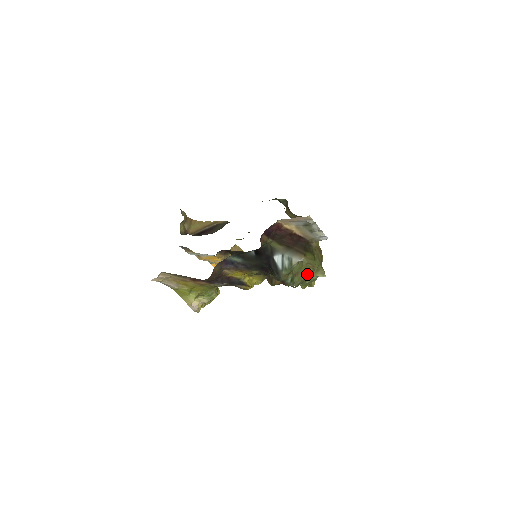
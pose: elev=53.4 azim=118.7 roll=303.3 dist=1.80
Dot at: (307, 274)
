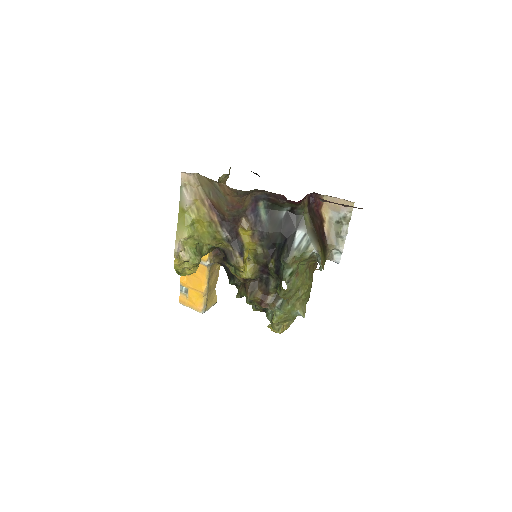
Dot at: (297, 292)
